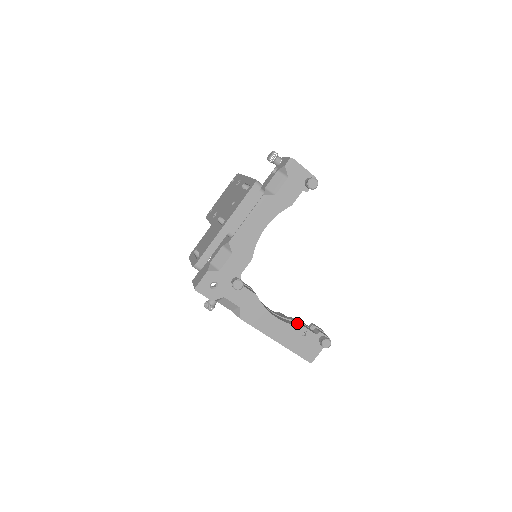
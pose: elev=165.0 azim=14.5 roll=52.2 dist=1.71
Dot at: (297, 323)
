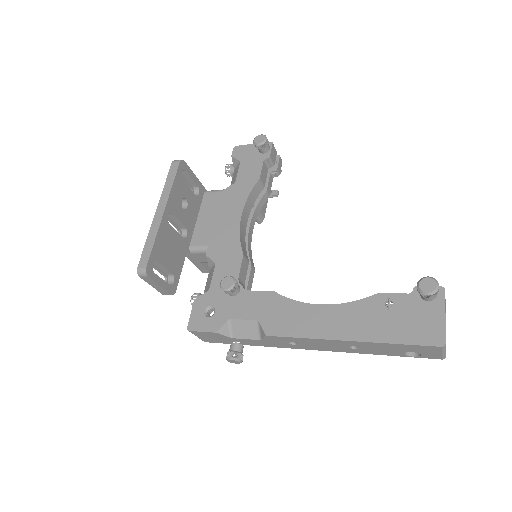
Dot at: occluded
